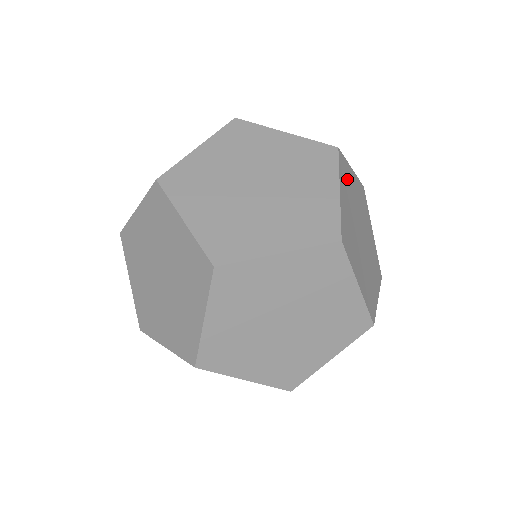
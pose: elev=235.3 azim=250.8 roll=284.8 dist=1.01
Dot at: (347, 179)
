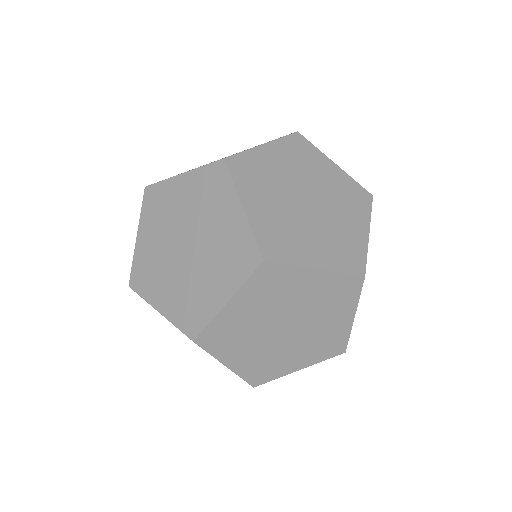
Dot at: occluded
